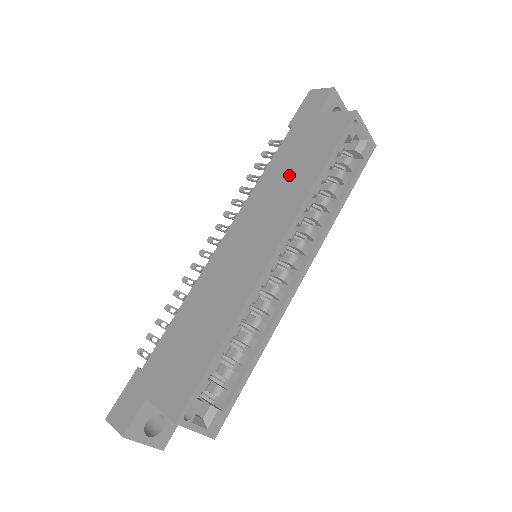
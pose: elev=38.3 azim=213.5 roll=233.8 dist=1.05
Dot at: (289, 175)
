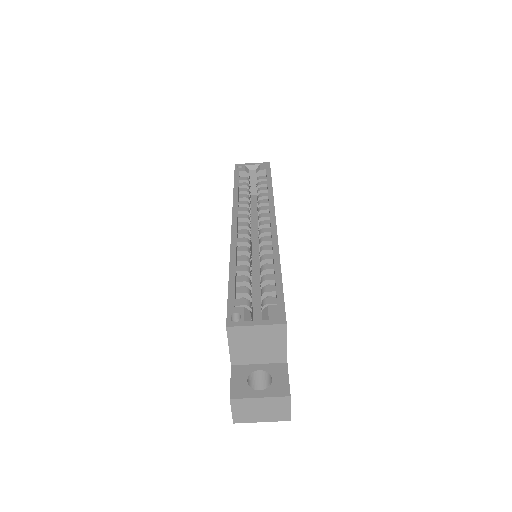
Dot at: occluded
